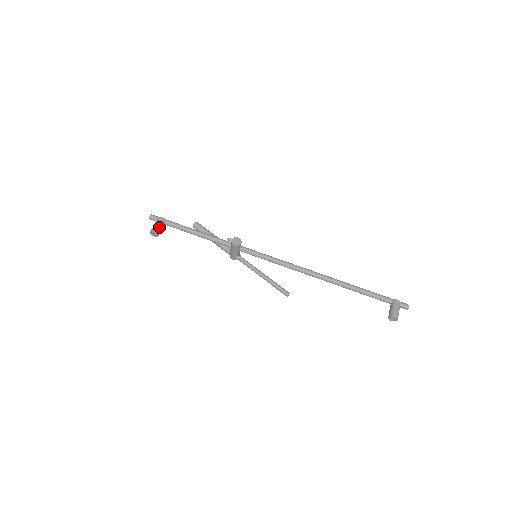
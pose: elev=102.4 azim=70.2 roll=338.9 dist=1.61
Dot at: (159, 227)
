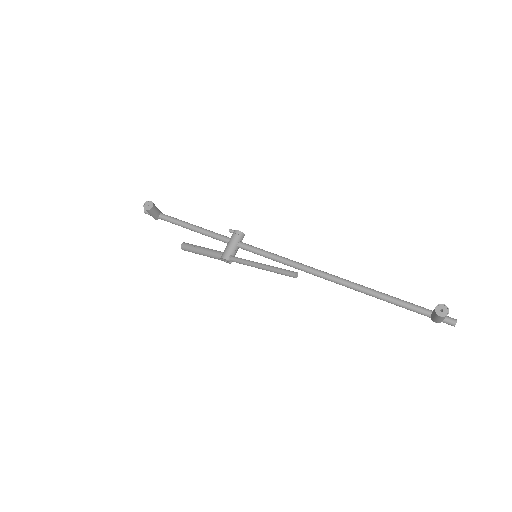
Dot at: occluded
